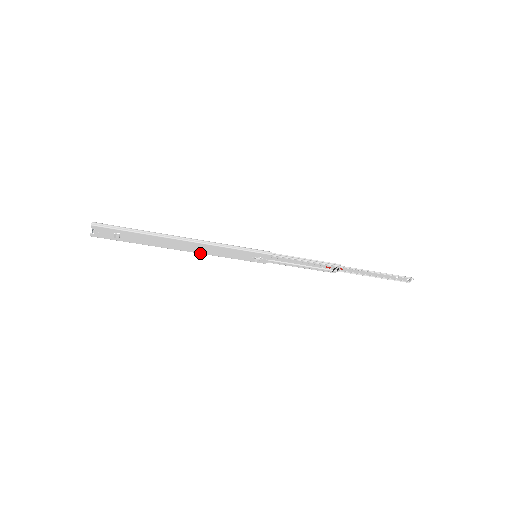
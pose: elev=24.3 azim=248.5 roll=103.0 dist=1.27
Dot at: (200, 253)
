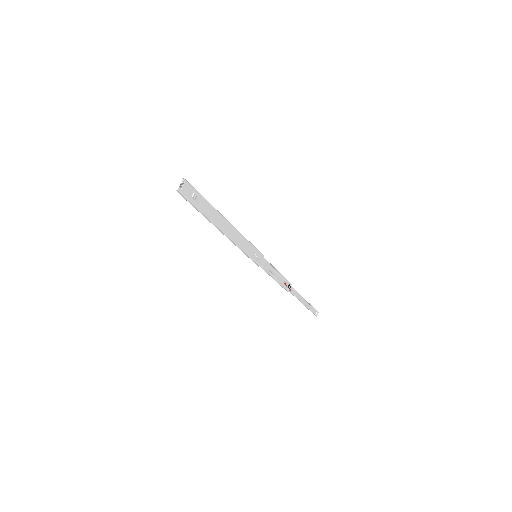
Dot at: (231, 239)
